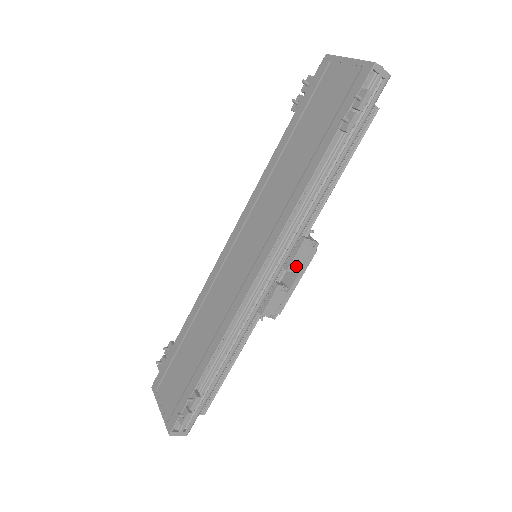
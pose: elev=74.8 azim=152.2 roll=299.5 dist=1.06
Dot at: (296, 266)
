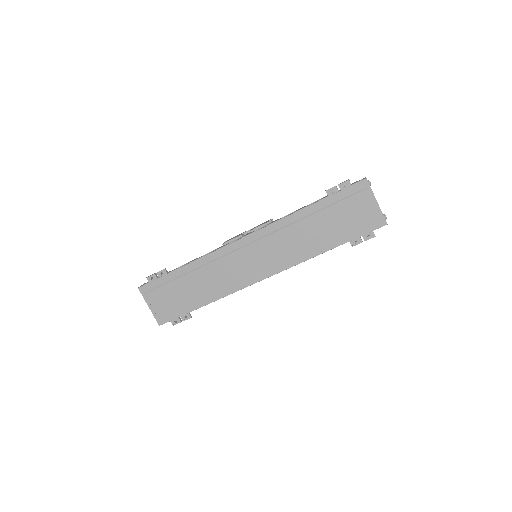
Dot at: occluded
